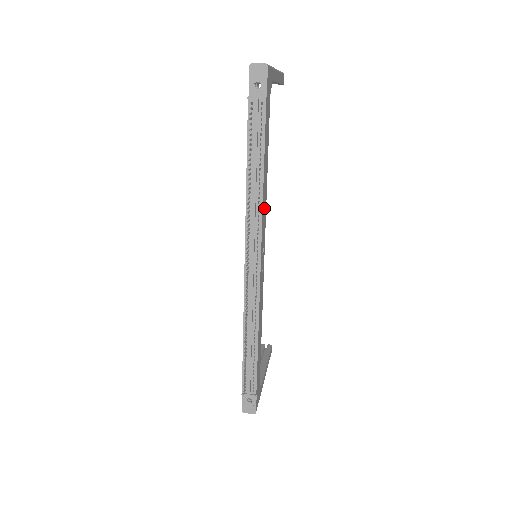
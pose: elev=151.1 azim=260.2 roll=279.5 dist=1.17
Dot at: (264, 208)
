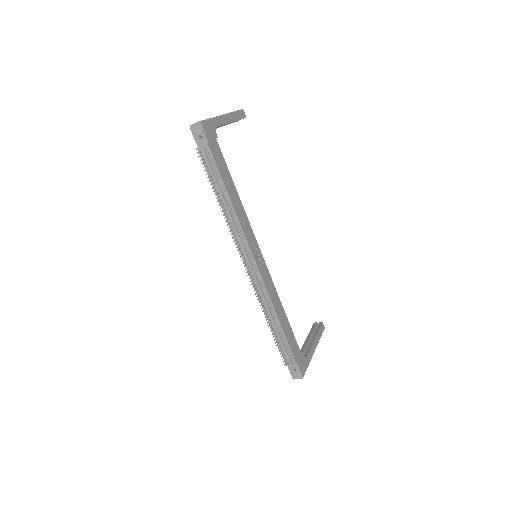
Dot at: (243, 220)
